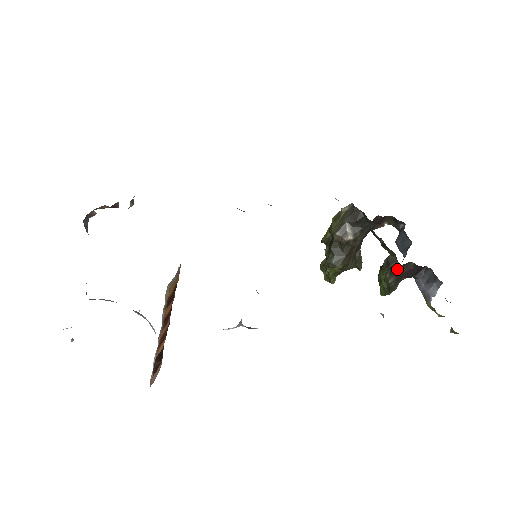
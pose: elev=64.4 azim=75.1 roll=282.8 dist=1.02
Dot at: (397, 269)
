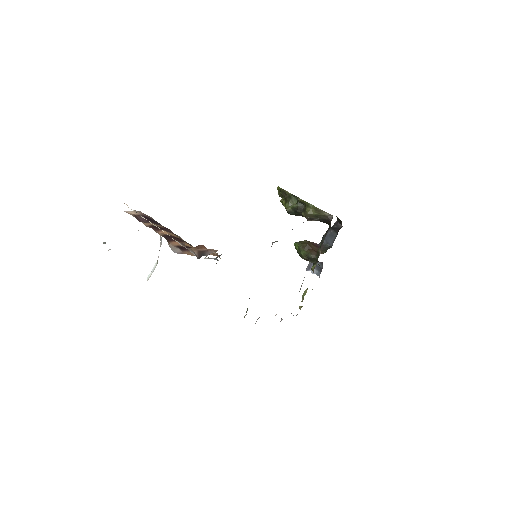
Dot at: (311, 262)
